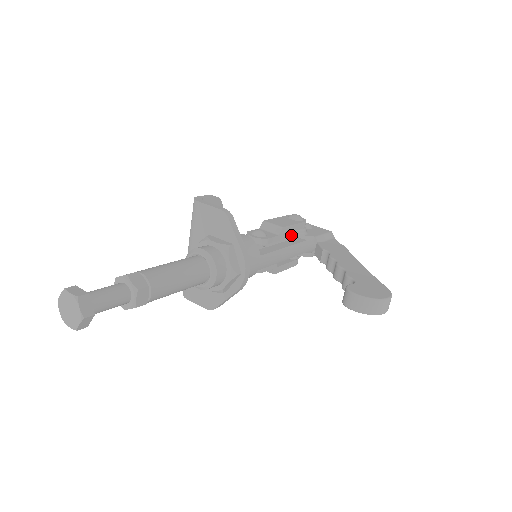
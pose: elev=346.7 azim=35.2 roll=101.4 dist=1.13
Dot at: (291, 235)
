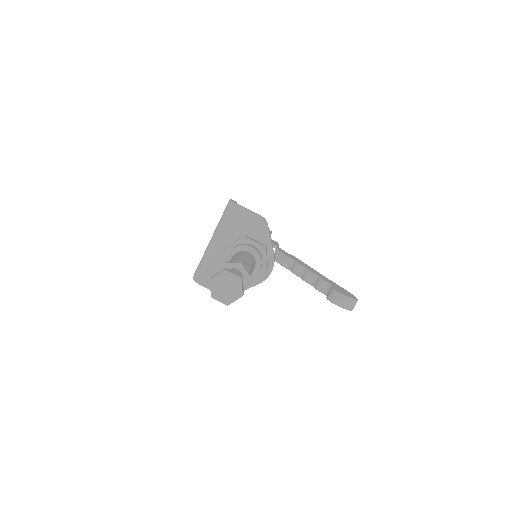
Dot at: occluded
